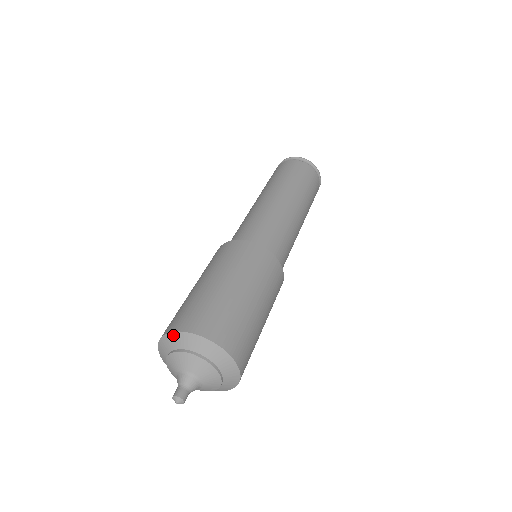
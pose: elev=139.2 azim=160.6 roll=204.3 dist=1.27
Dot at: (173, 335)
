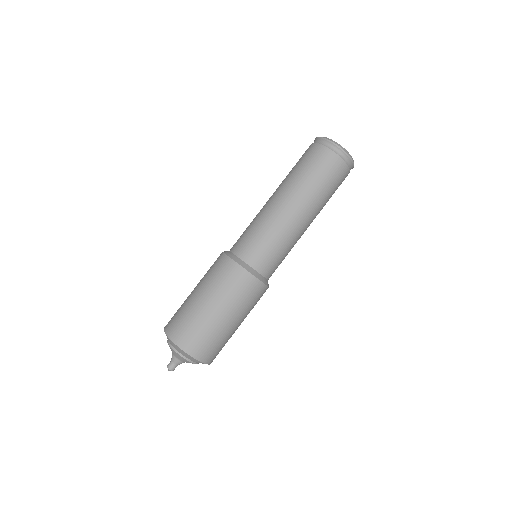
Dot at: (191, 357)
